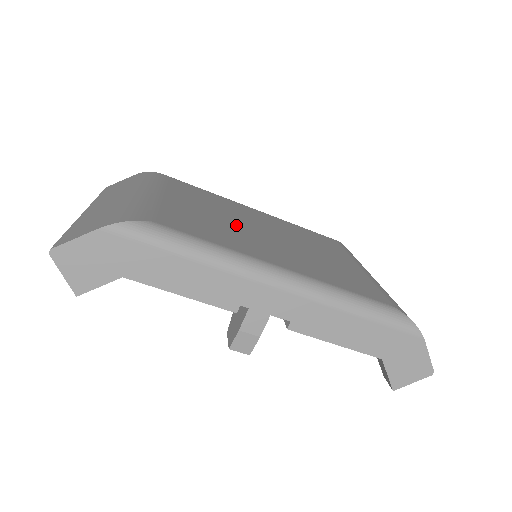
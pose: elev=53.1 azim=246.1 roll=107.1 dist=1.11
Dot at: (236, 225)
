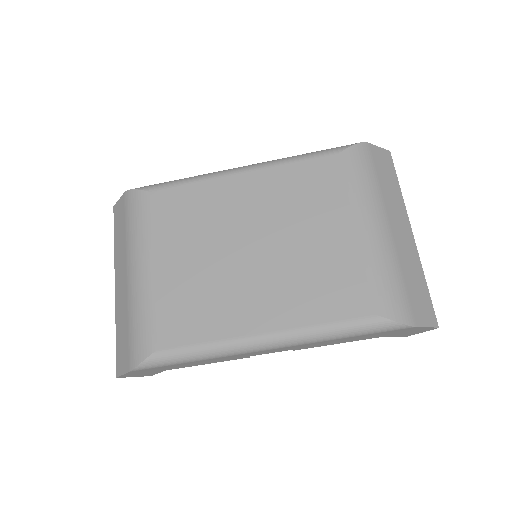
Dot at: (221, 265)
